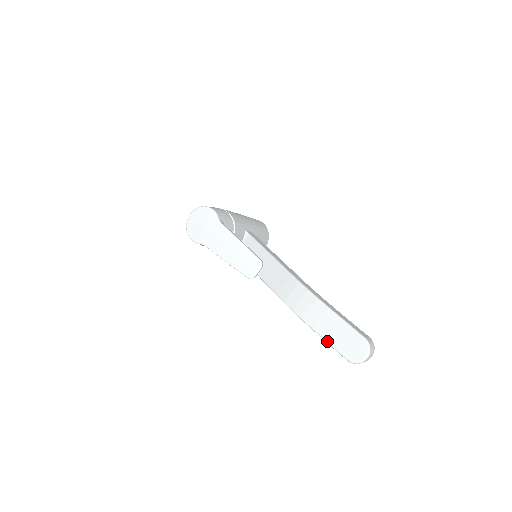
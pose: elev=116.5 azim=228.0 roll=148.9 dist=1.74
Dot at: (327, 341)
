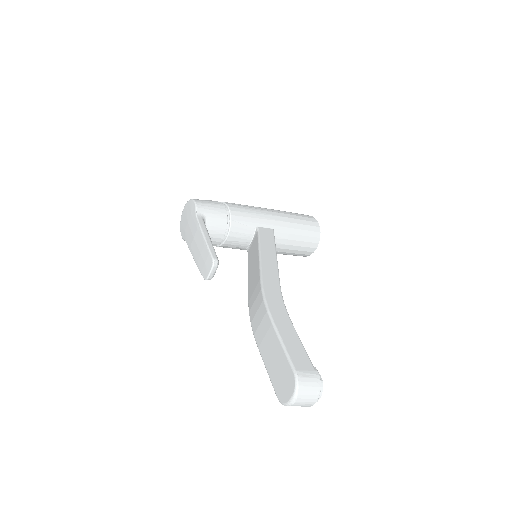
Dot at: (266, 368)
